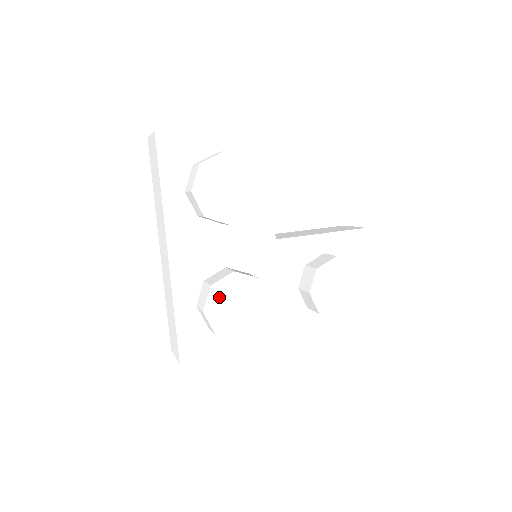
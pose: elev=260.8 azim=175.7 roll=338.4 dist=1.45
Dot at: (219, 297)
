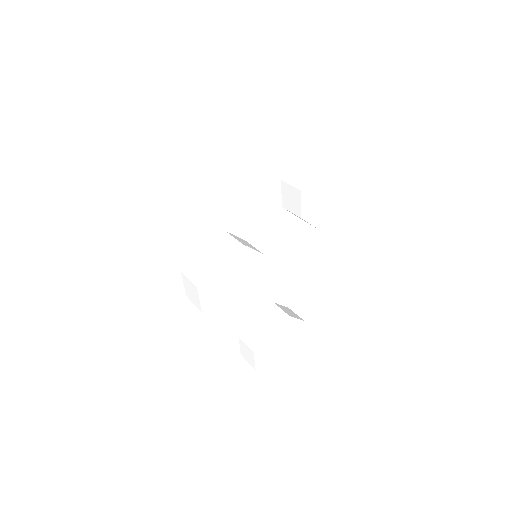
Dot at: (235, 261)
